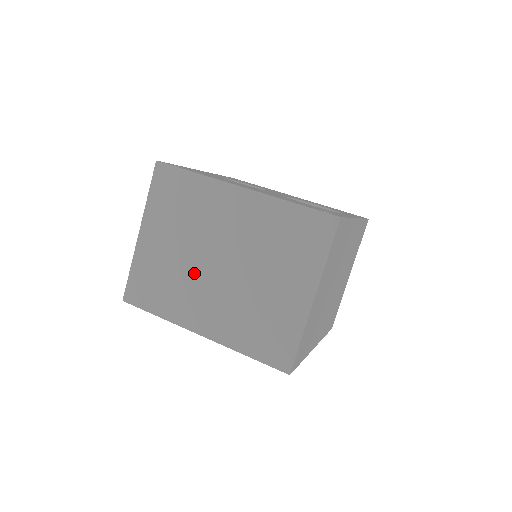
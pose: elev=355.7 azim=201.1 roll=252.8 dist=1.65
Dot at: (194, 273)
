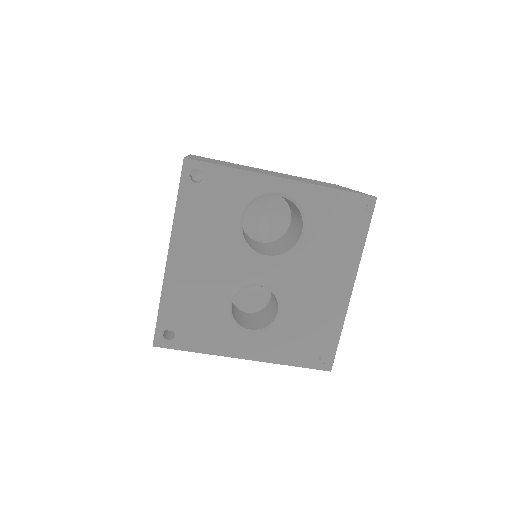
Dot at: occluded
